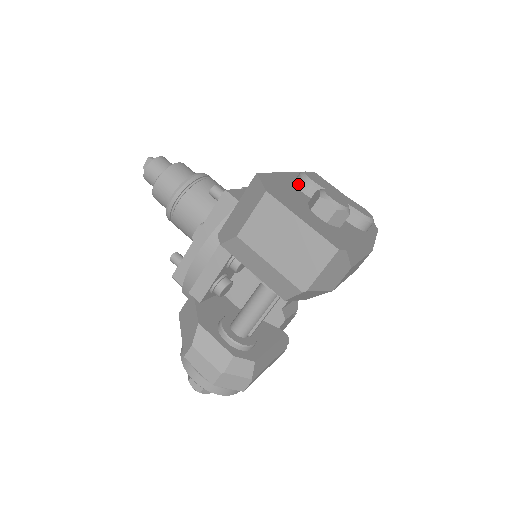
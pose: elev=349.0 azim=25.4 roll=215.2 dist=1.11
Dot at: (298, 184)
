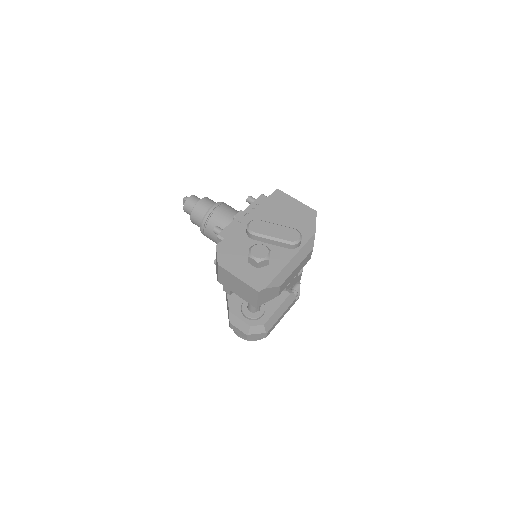
Dot at: (247, 234)
